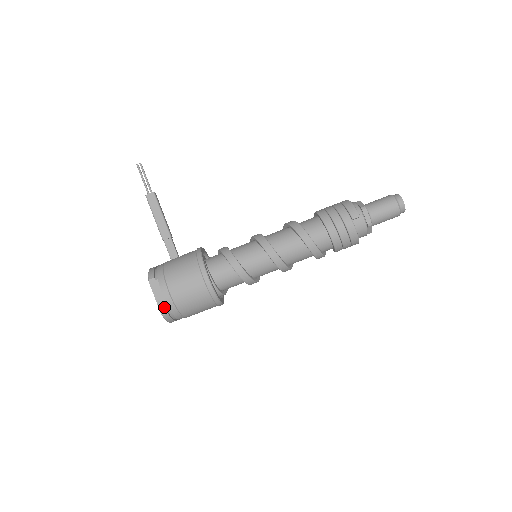
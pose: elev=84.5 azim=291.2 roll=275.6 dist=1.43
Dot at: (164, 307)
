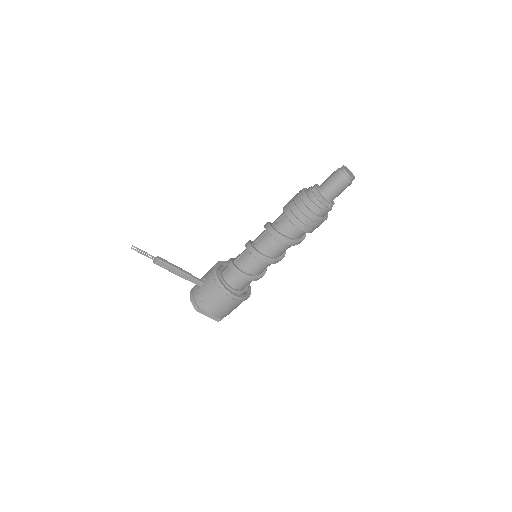
Dot at: (216, 318)
